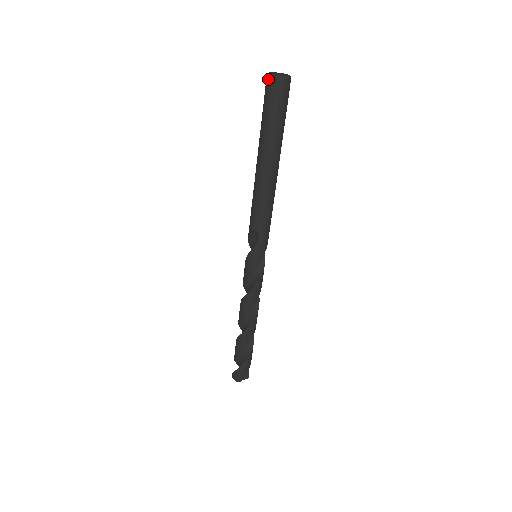
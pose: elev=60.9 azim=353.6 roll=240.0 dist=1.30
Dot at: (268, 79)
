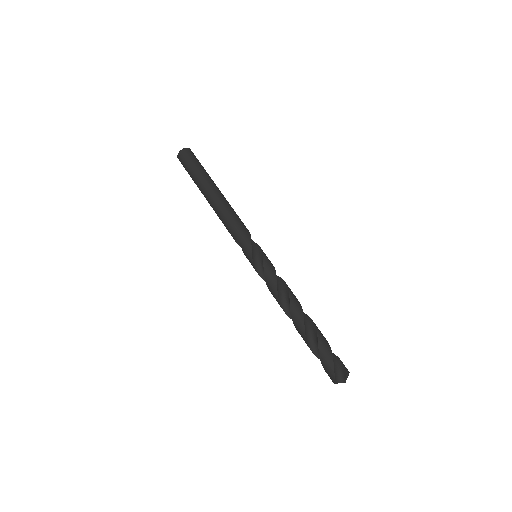
Dot at: occluded
